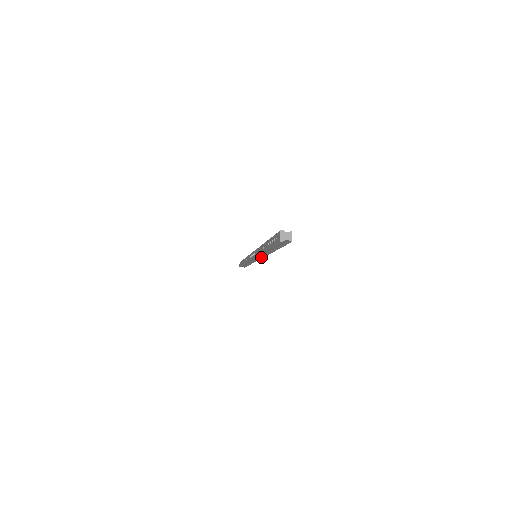
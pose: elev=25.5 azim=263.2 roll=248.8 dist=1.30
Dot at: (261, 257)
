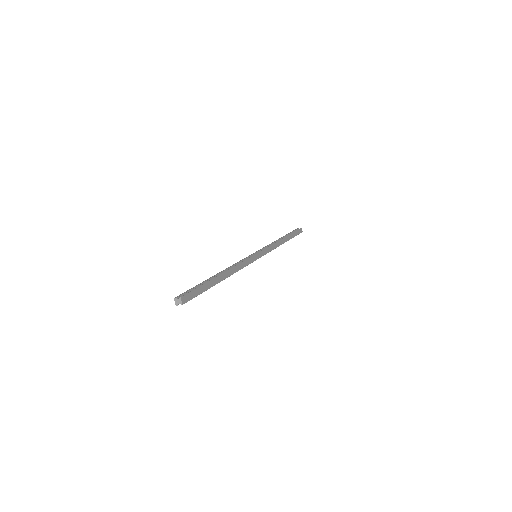
Dot at: (250, 263)
